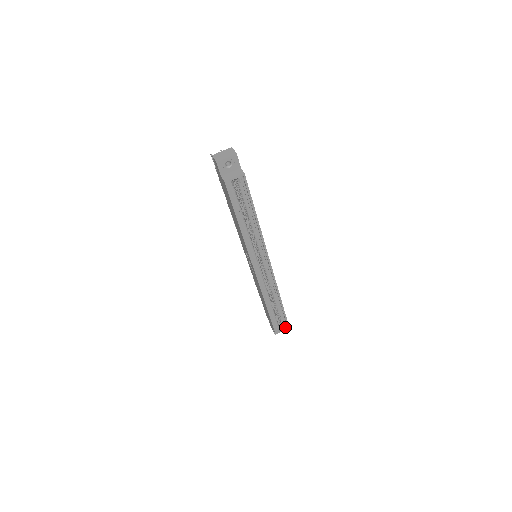
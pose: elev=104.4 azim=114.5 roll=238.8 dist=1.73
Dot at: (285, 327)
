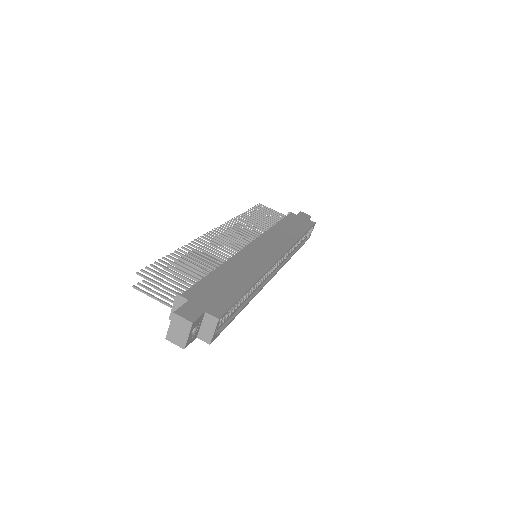
Dot at: (313, 228)
